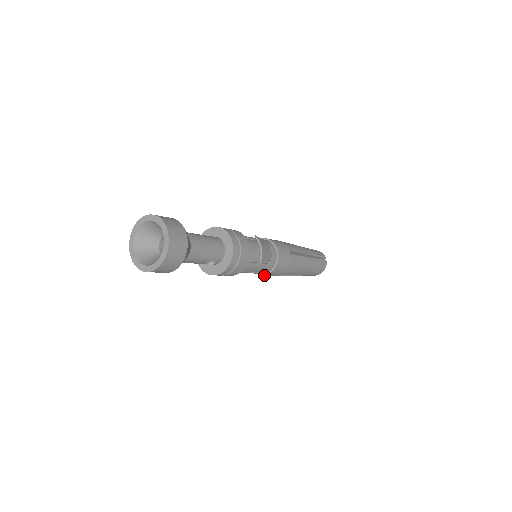
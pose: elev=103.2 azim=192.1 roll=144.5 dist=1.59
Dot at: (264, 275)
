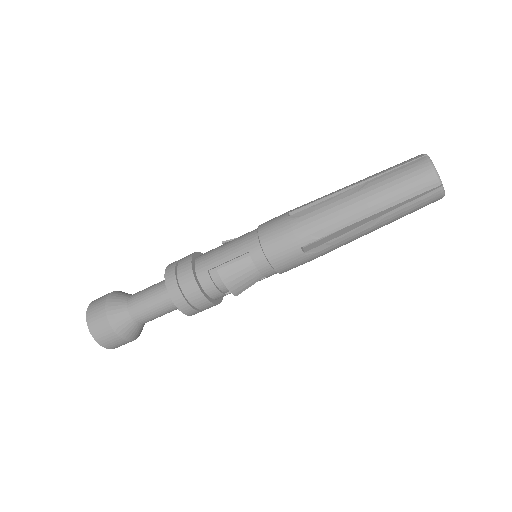
Dot at: occluded
